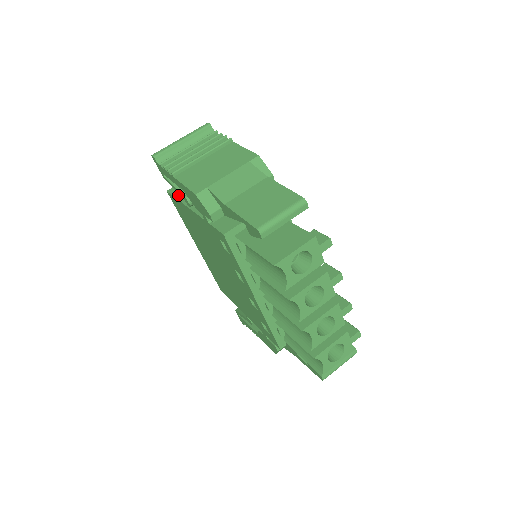
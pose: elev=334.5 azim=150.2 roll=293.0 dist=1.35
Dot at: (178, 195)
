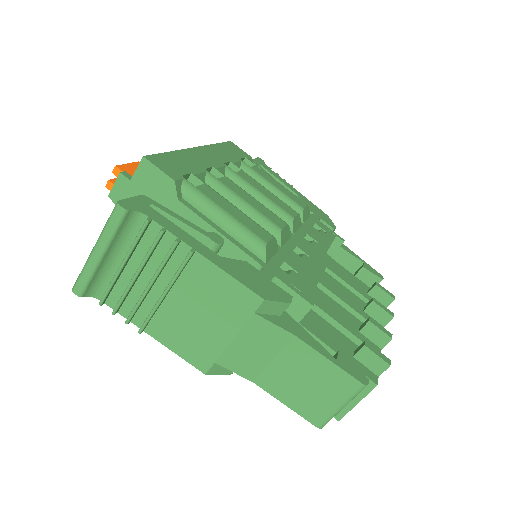
Dot at: occluded
